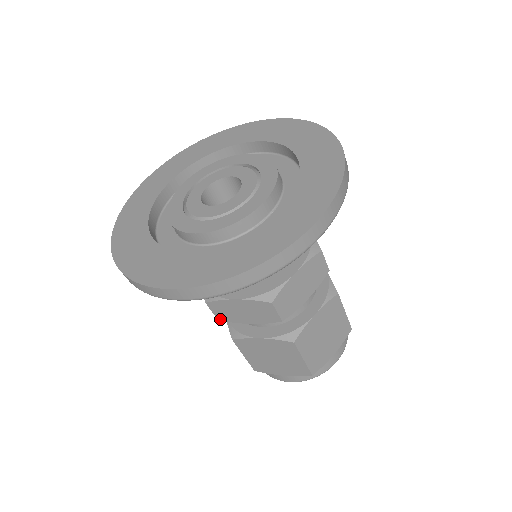
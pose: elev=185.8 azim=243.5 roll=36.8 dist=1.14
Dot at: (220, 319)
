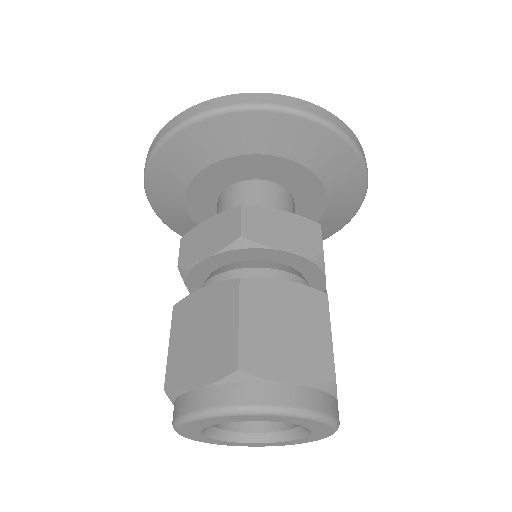
Dot at: (180, 264)
